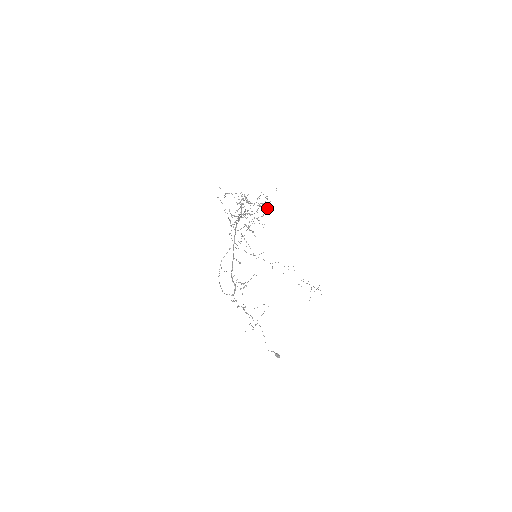
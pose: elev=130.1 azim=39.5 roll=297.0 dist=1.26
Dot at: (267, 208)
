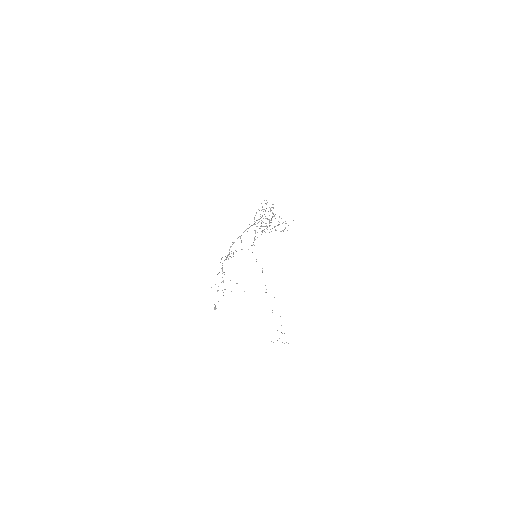
Dot at: occluded
